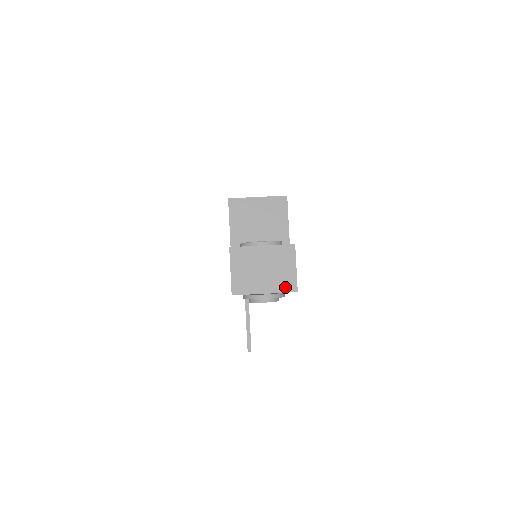
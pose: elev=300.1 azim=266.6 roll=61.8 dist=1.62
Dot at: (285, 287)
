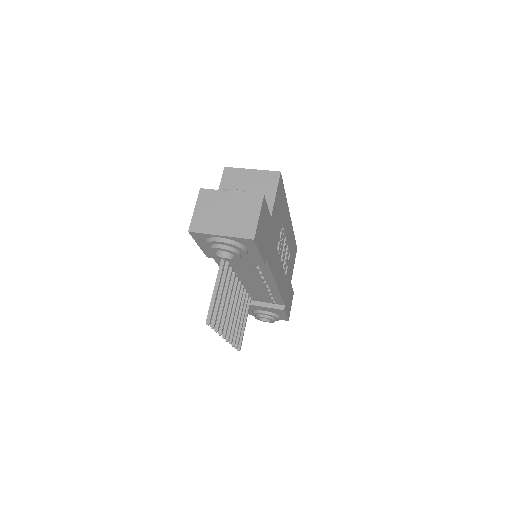
Dot at: (243, 233)
